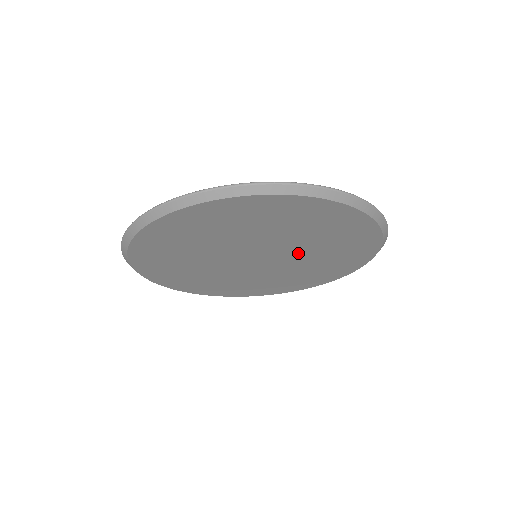
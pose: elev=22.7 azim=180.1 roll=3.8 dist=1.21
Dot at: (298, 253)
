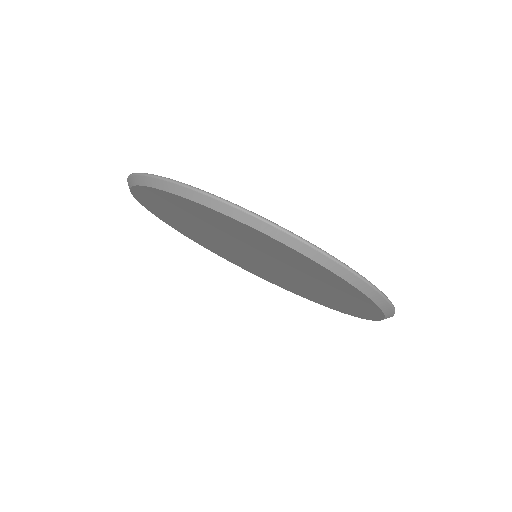
Dot at: (289, 279)
